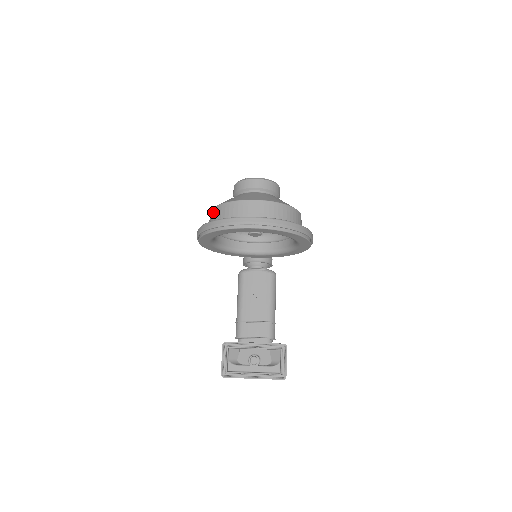
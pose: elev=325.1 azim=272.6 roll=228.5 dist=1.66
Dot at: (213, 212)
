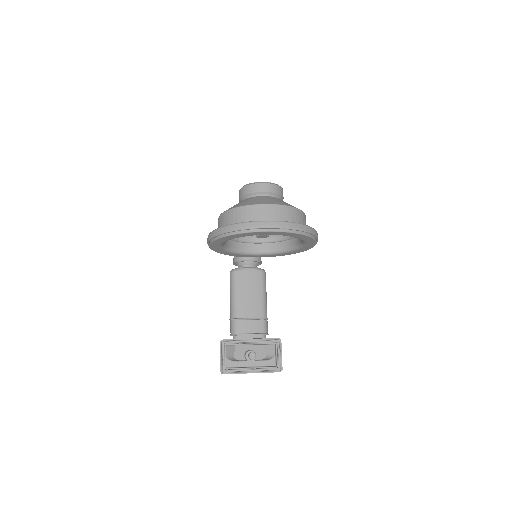
Dot at: (226, 215)
